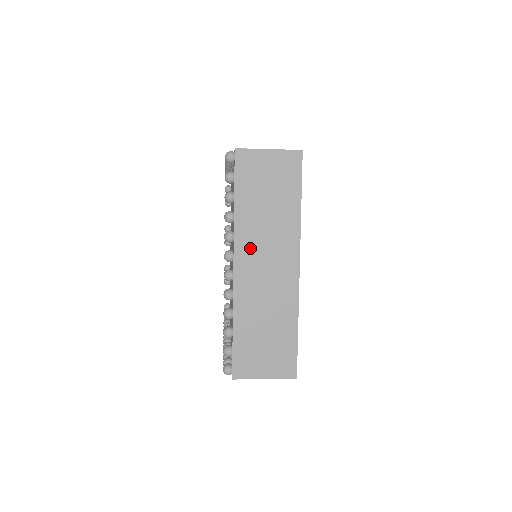
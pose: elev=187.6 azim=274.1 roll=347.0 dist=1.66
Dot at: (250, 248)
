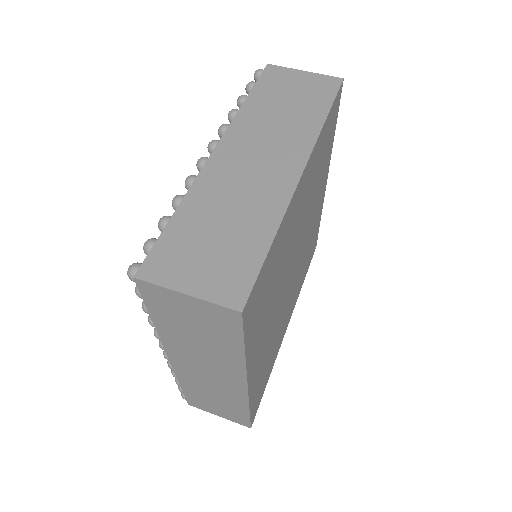
Dot at: (184, 355)
